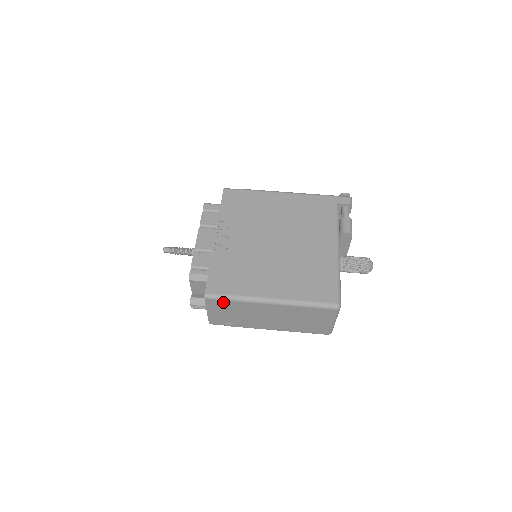
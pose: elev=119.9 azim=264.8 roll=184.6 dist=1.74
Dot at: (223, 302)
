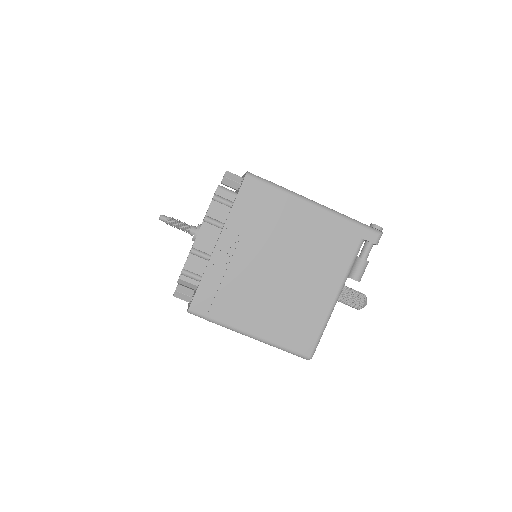
Dot at: occluded
